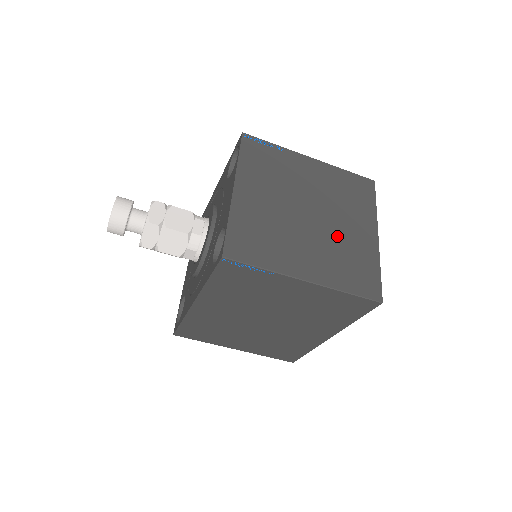
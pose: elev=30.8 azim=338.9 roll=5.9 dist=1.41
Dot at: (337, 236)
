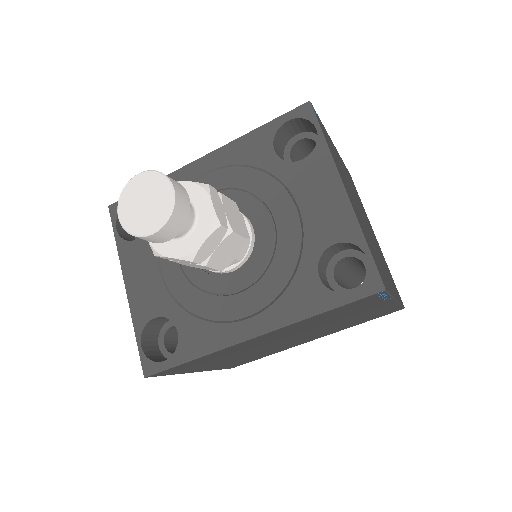
Dot at: occluded
